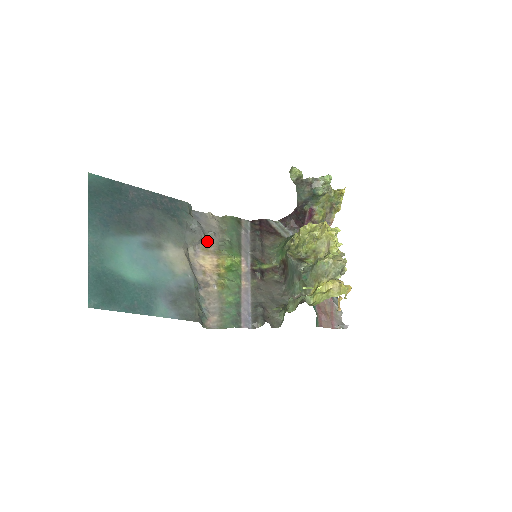
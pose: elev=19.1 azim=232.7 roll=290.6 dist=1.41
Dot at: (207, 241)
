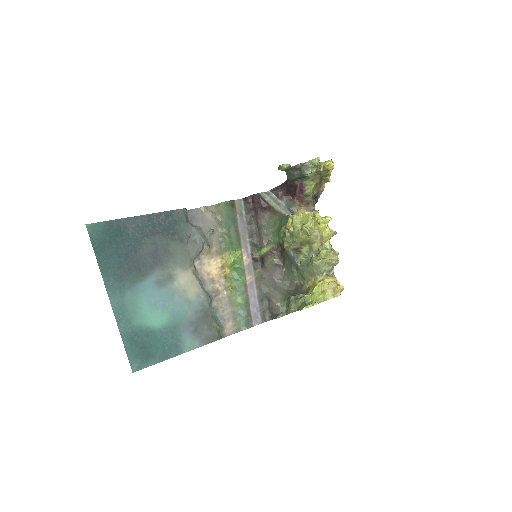
Dot at: (208, 243)
